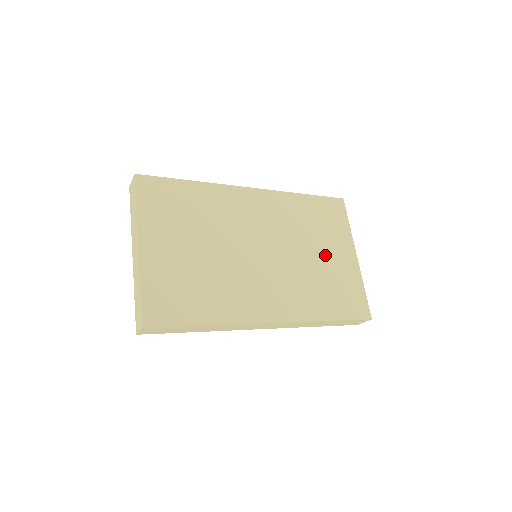
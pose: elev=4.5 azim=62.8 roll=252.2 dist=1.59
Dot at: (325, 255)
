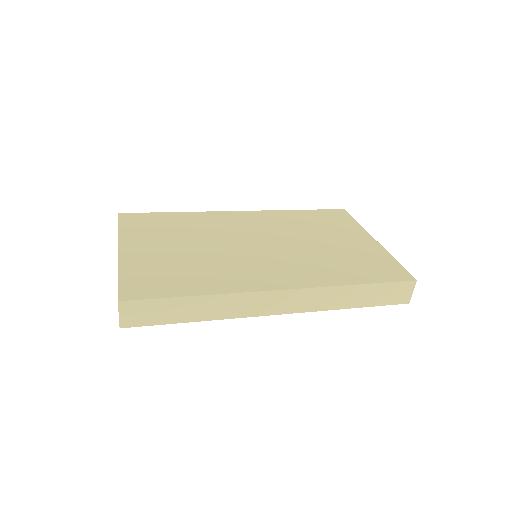
Dot at: (335, 242)
